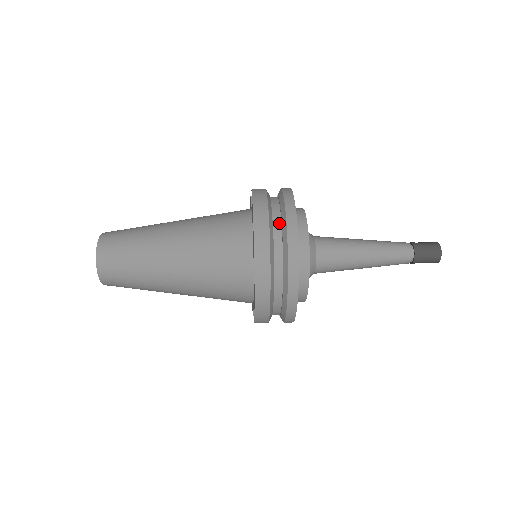
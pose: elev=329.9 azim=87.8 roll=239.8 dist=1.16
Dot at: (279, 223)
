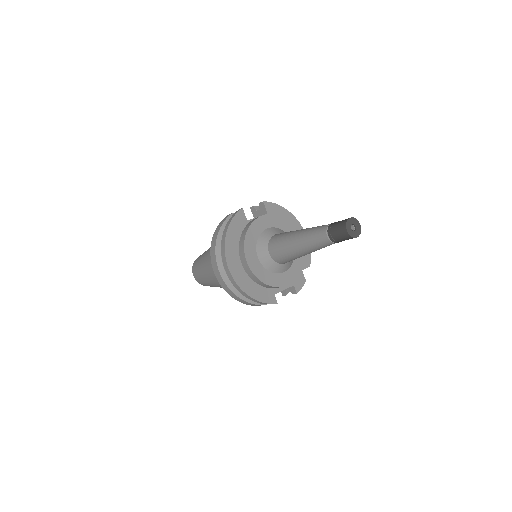
Dot at: occluded
